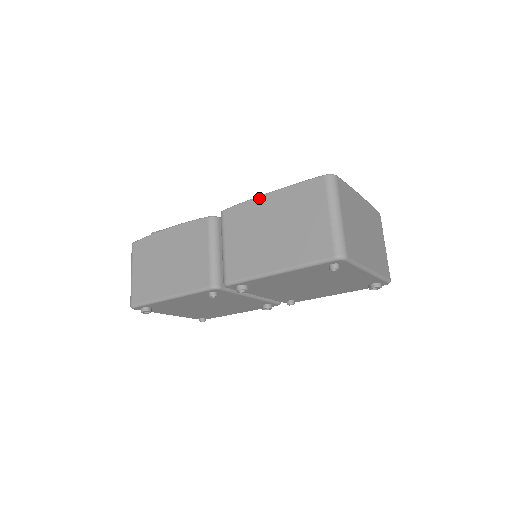
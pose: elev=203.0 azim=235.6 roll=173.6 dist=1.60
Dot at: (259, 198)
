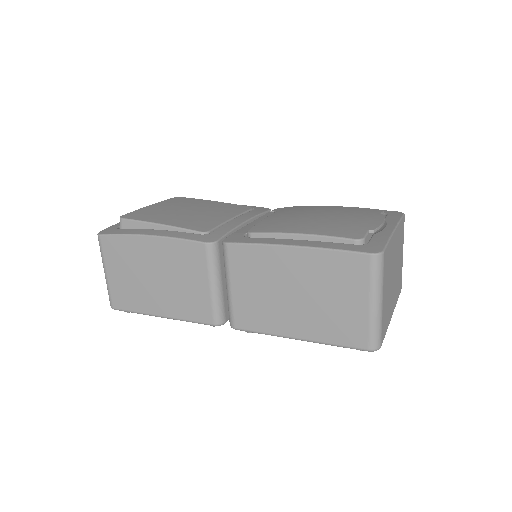
Dot at: (278, 248)
